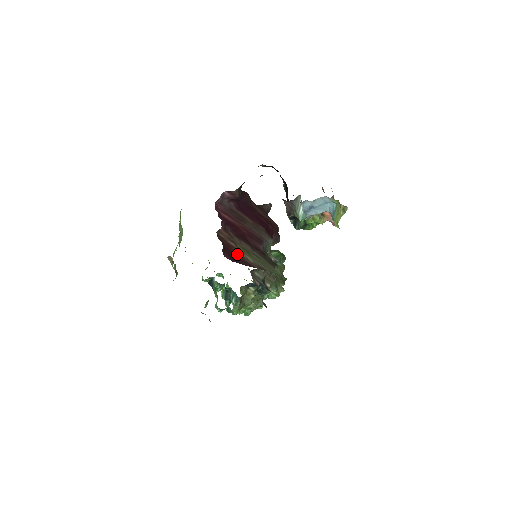
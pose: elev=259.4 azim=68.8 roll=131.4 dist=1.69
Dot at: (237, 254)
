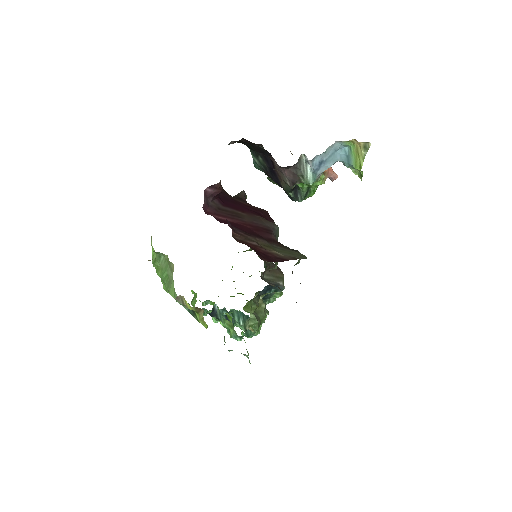
Dot at: (265, 253)
